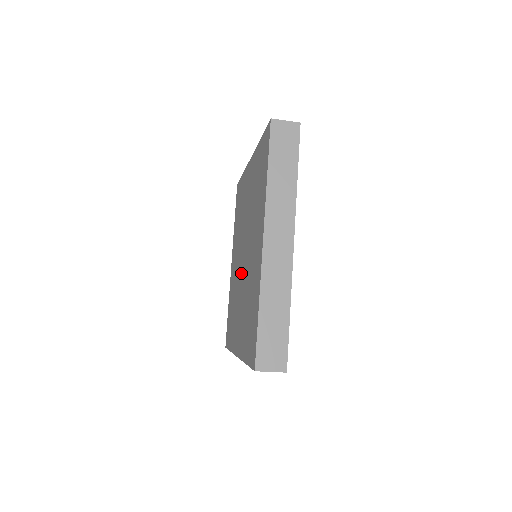
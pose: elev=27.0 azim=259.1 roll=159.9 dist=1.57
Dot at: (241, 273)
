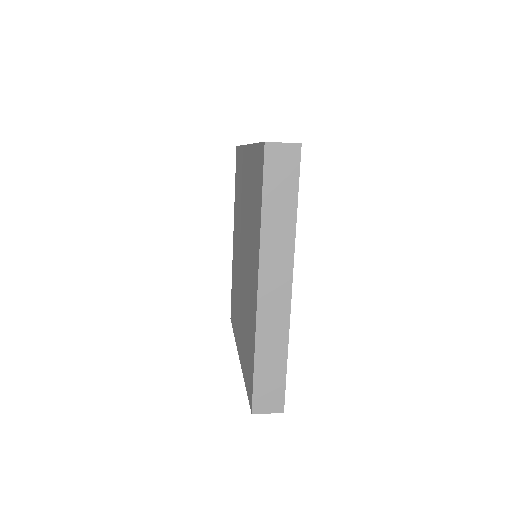
Dot at: (241, 272)
